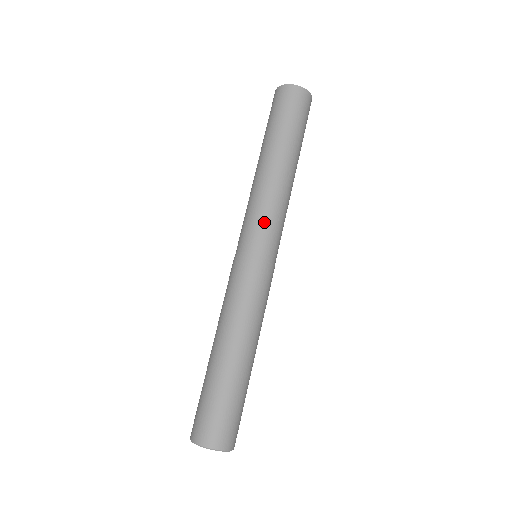
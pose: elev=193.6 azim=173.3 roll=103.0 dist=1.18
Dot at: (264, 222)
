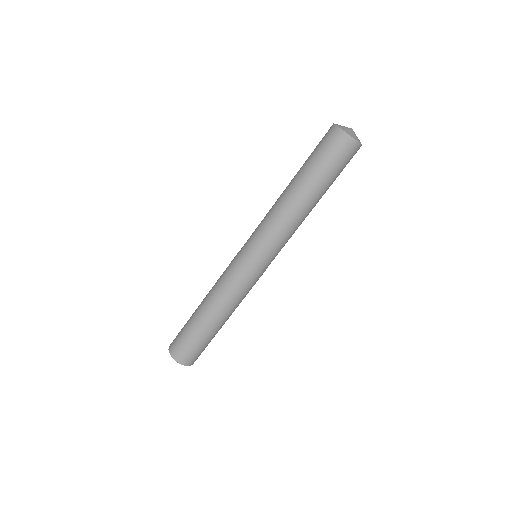
Dot at: (258, 232)
